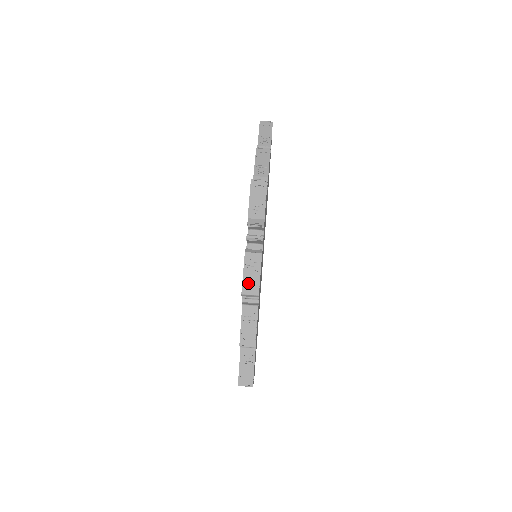
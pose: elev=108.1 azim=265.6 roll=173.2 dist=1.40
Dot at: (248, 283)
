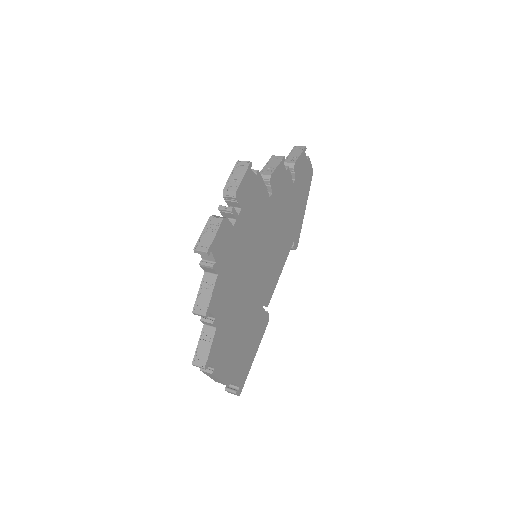
Dot at: (202, 241)
